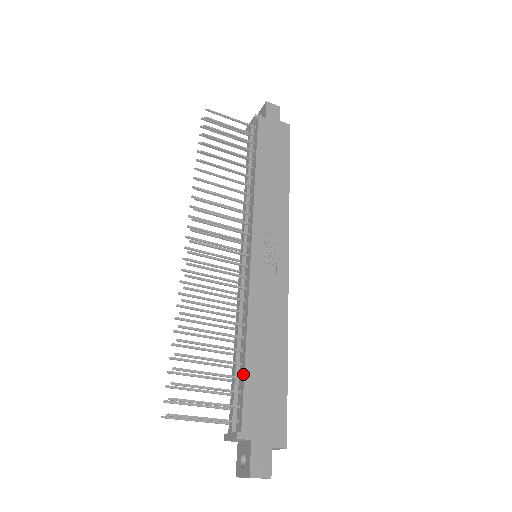
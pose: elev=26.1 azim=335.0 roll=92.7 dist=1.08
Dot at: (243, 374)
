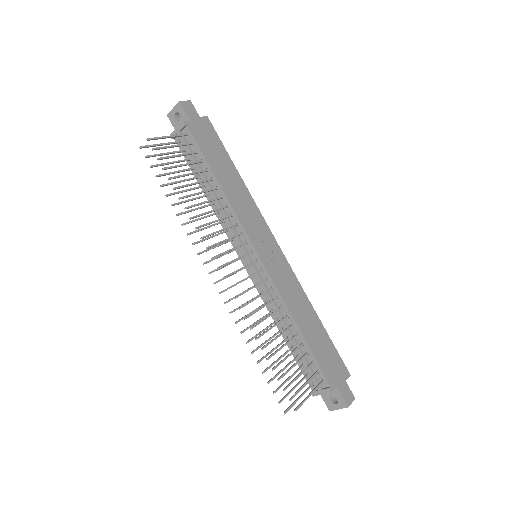
Dot at: (309, 350)
